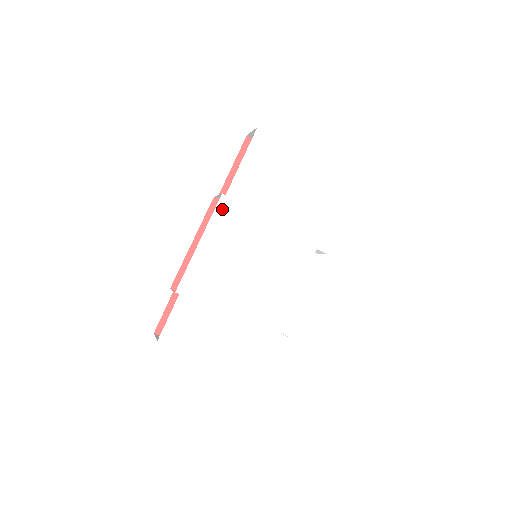
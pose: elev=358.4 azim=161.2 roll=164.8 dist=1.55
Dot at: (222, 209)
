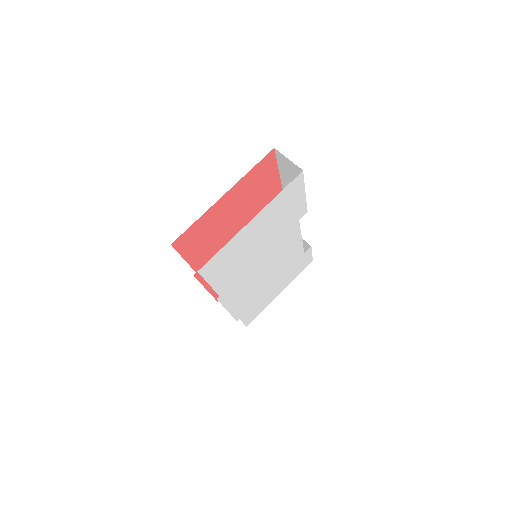
Dot at: (224, 298)
